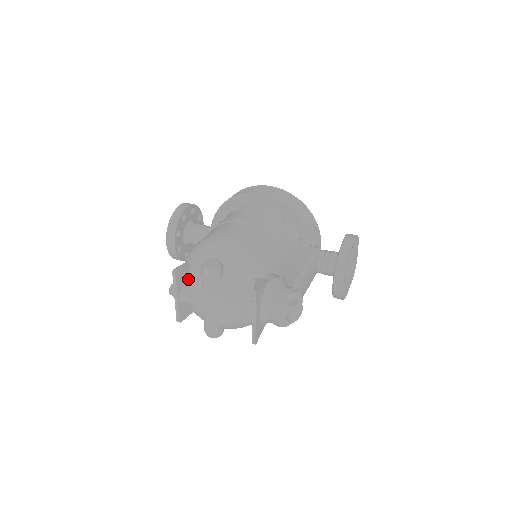
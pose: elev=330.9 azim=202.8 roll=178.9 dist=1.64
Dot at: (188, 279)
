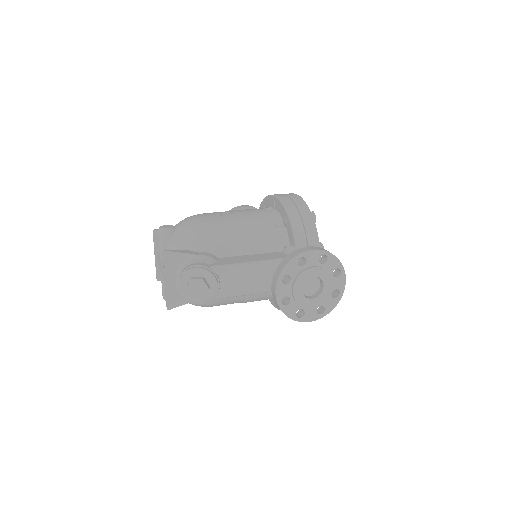
Dot at: occluded
